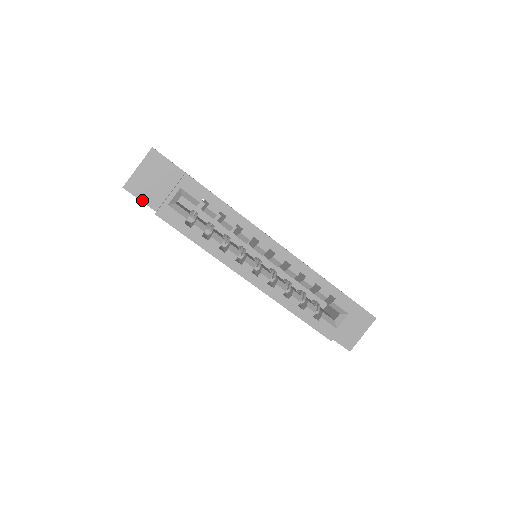
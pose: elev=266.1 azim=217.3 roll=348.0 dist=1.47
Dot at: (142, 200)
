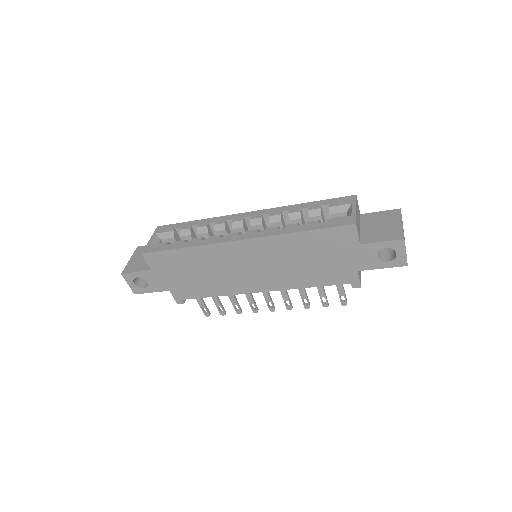
Dot at: (138, 271)
